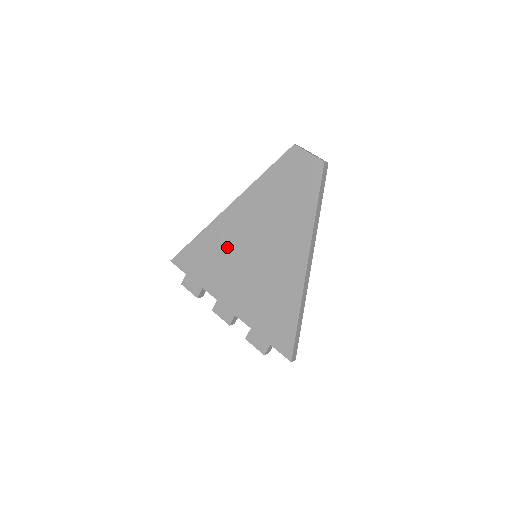
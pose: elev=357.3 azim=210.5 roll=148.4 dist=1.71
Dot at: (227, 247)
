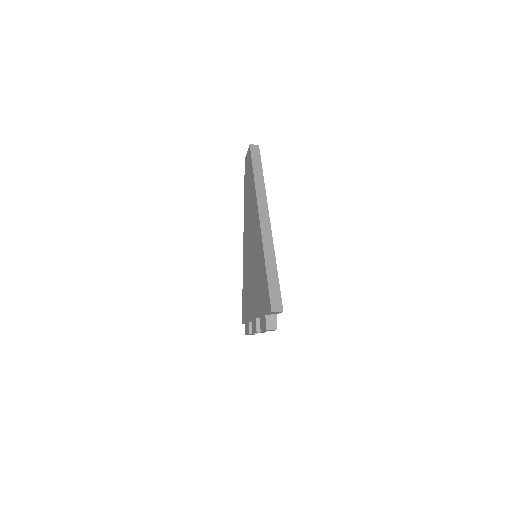
Dot at: (247, 270)
